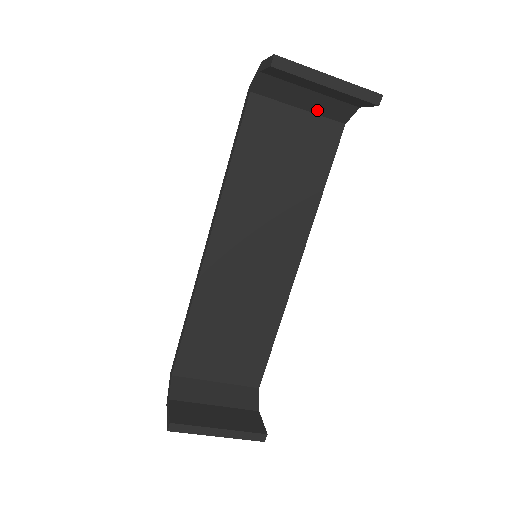
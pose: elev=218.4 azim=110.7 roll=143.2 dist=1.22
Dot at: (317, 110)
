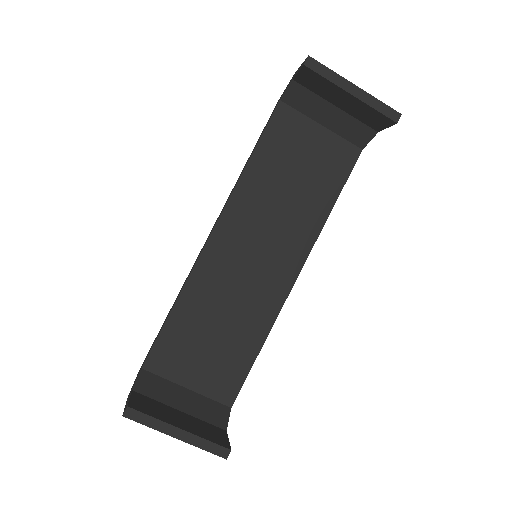
Dot at: (338, 130)
